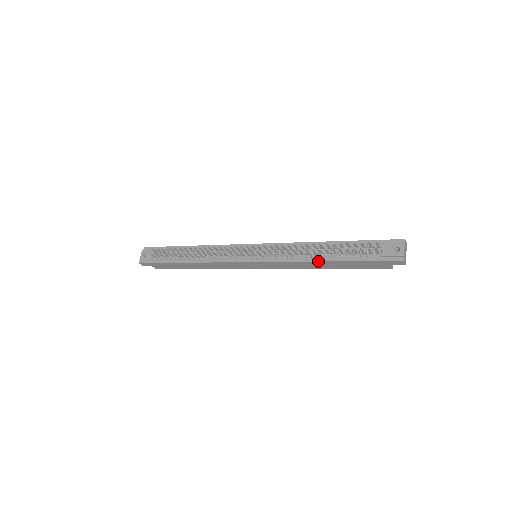
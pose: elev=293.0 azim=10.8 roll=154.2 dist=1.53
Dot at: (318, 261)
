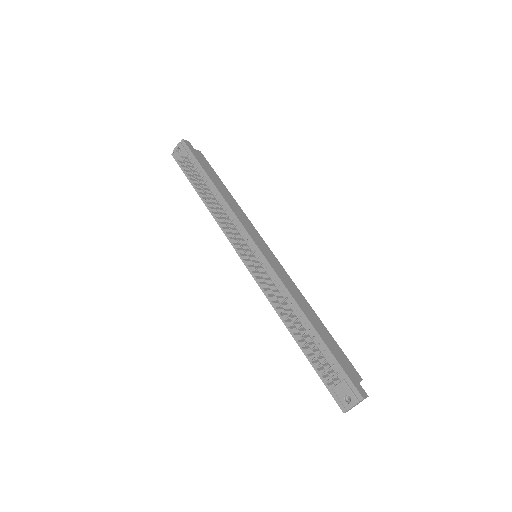
Dot at: occluded
